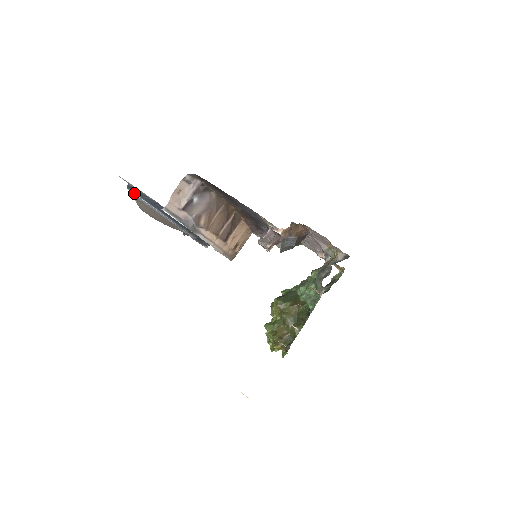
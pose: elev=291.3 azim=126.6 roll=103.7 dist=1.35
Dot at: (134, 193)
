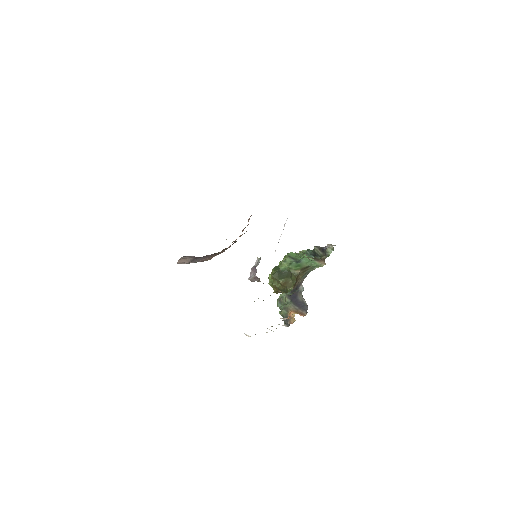
Dot at: occluded
